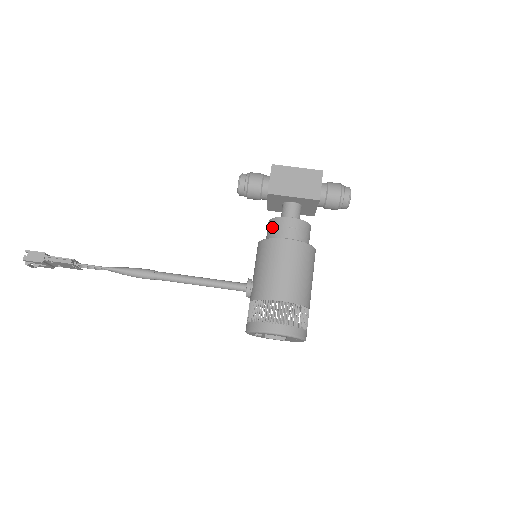
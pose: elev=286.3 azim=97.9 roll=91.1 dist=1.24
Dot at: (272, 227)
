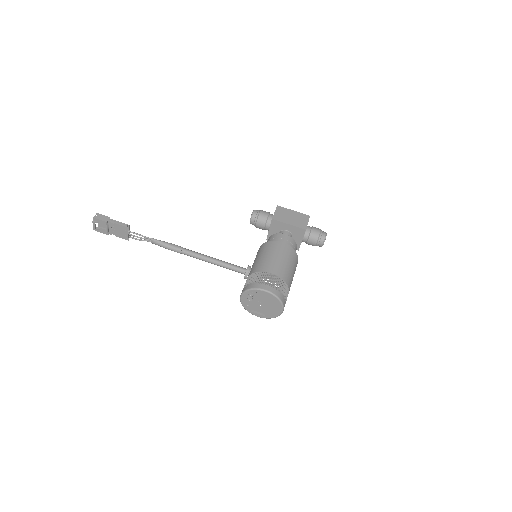
Dot at: (271, 239)
